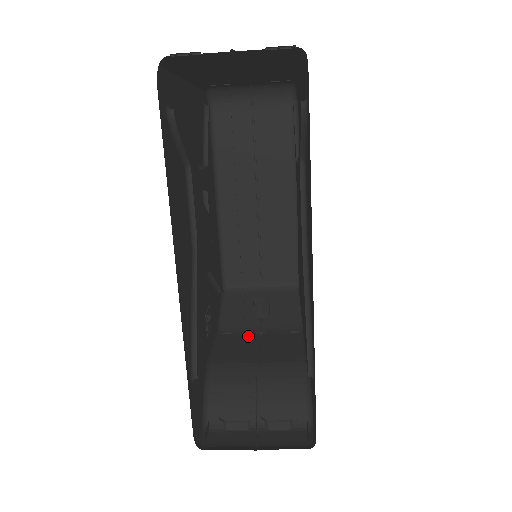
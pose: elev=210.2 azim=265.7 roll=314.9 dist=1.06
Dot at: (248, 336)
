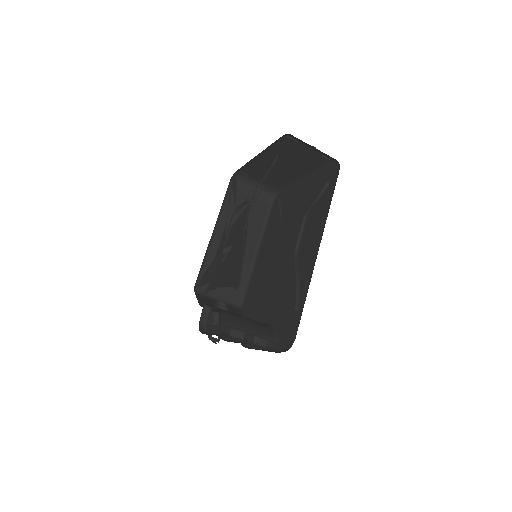
Dot at: occluded
